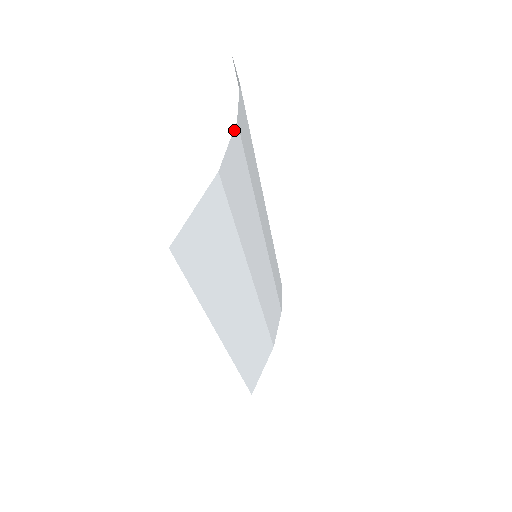
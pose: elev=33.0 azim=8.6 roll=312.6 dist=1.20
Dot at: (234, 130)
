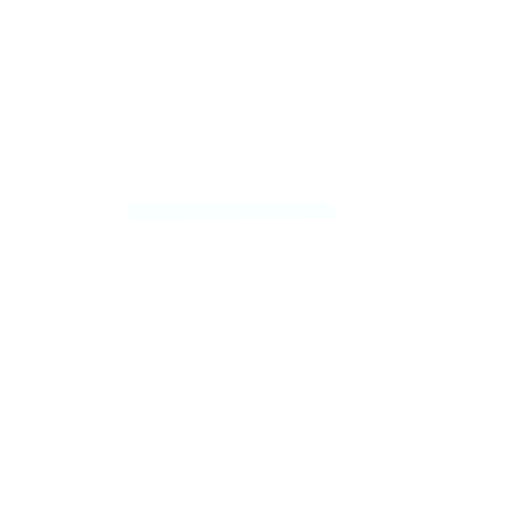
Dot at: (138, 255)
